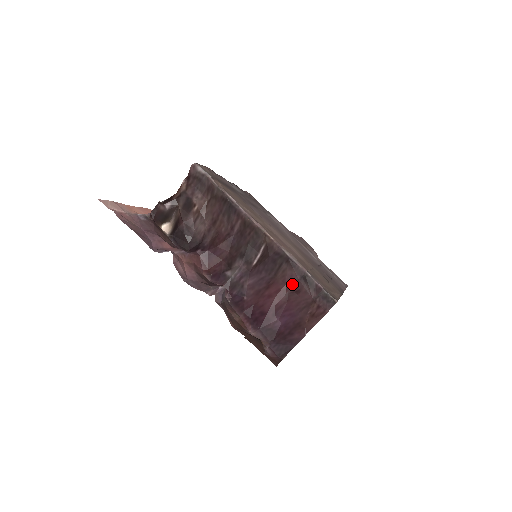
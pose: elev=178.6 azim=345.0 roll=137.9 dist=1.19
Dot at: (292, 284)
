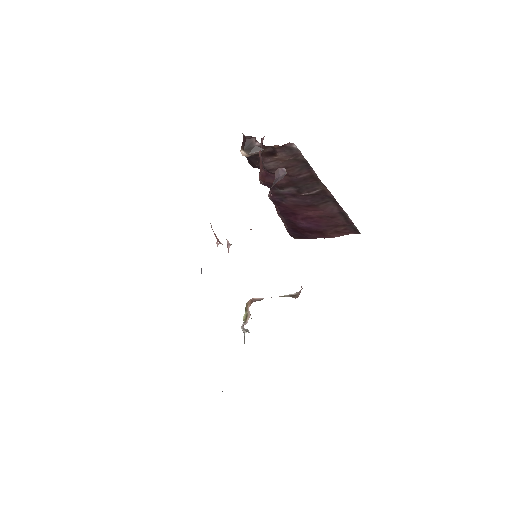
Dot at: (330, 212)
